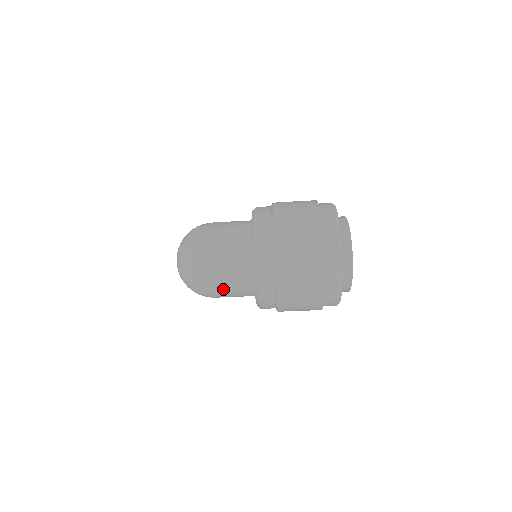
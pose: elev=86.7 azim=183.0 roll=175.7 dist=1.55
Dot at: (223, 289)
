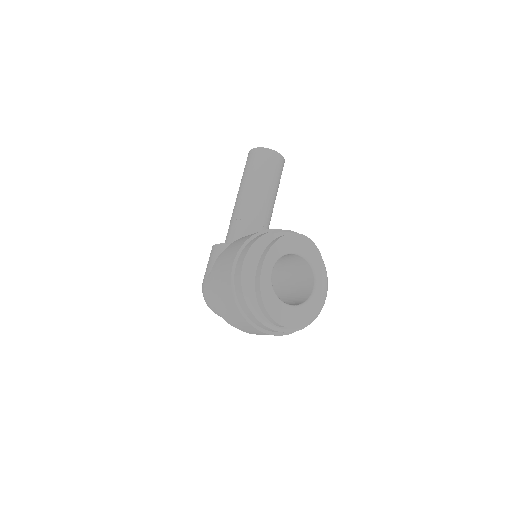
Dot at: occluded
